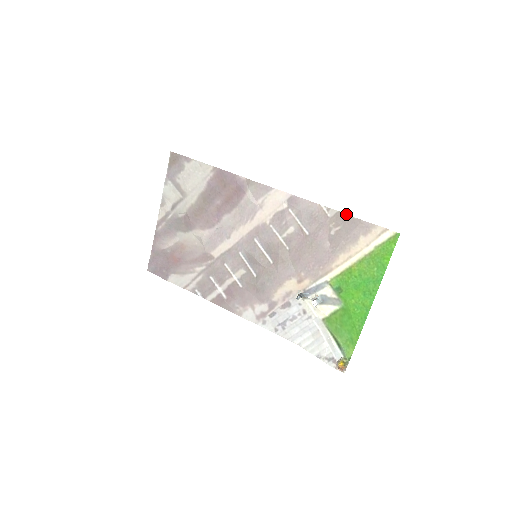
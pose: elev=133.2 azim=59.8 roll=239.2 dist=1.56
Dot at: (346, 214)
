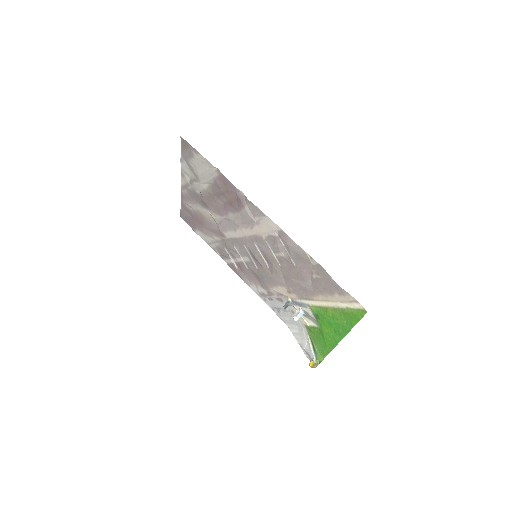
Dot at: (325, 271)
